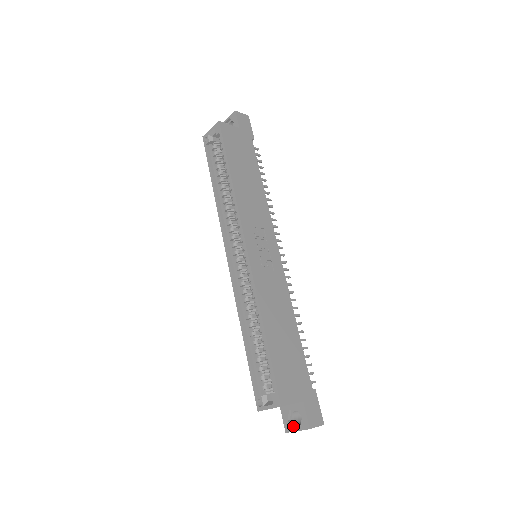
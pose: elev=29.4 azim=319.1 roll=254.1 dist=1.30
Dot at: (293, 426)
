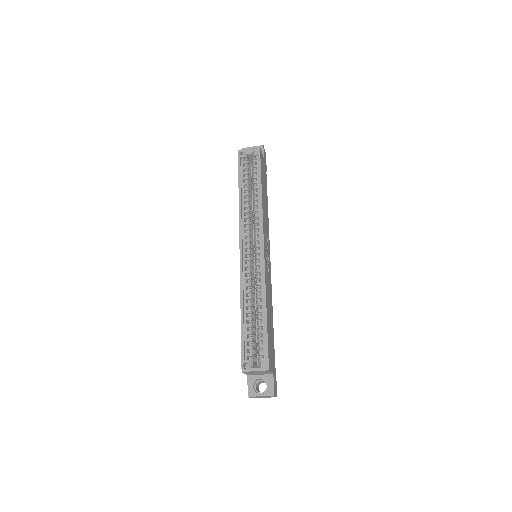
Dot at: (256, 392)
